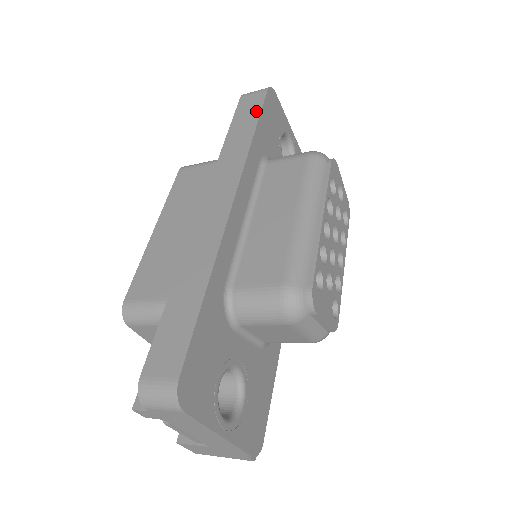
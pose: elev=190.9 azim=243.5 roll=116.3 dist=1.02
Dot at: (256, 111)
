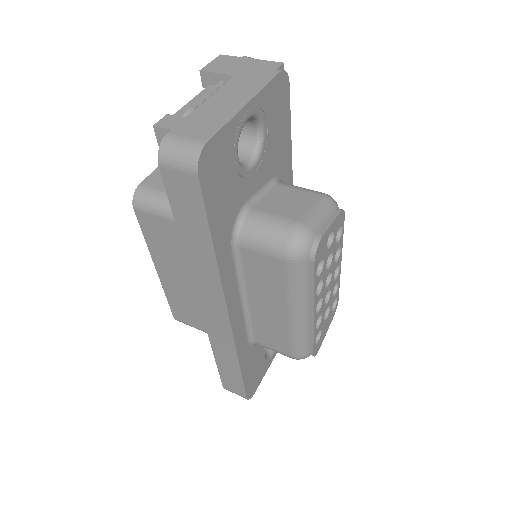
Dot at: (200, 214)
